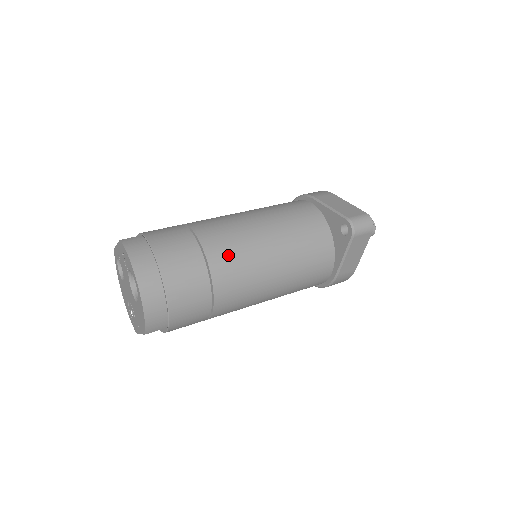
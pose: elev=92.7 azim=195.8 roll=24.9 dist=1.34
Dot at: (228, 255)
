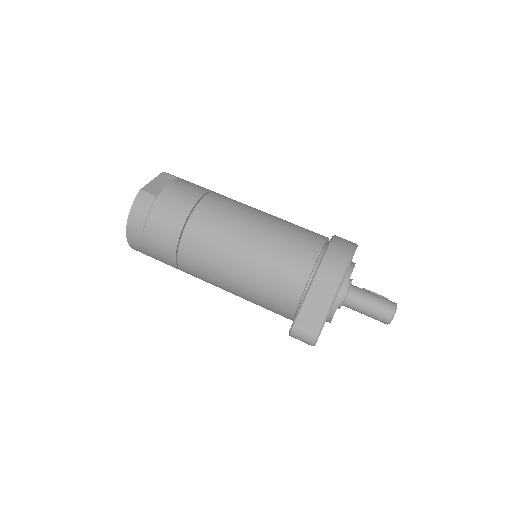
Dot at: (195, 260)
